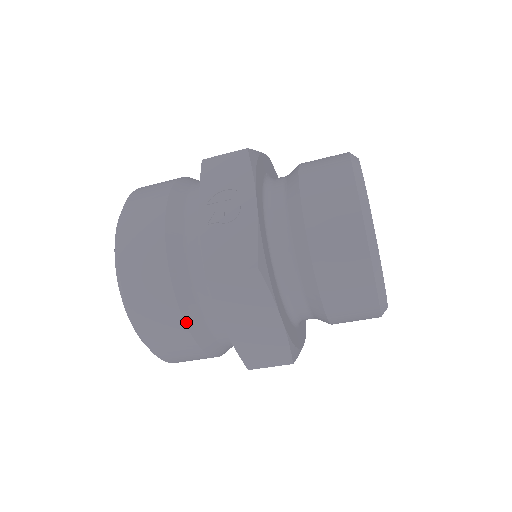
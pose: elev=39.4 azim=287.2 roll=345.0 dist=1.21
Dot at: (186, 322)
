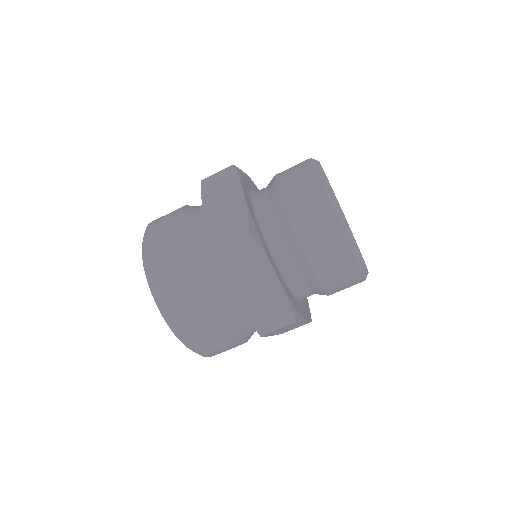
Dot at: (179, 222)
